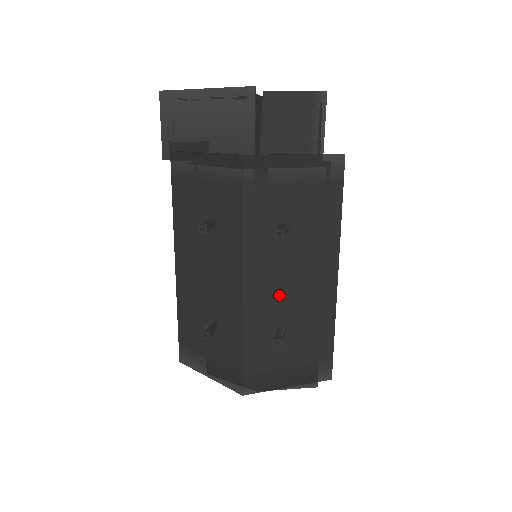
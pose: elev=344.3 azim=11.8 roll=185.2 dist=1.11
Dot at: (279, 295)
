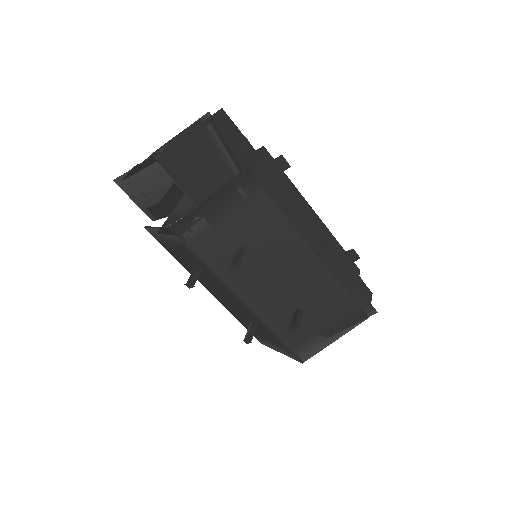
Dot at: (276, 292)
